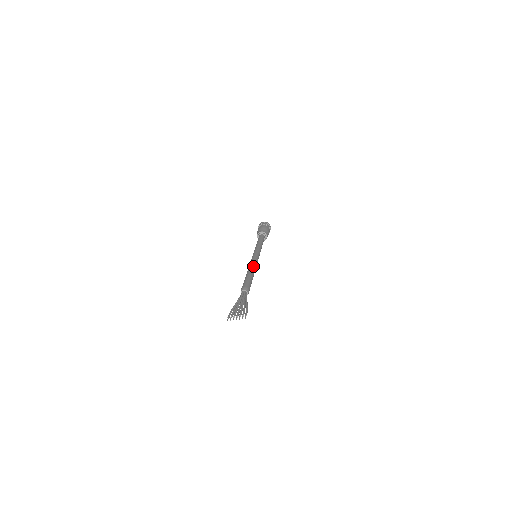
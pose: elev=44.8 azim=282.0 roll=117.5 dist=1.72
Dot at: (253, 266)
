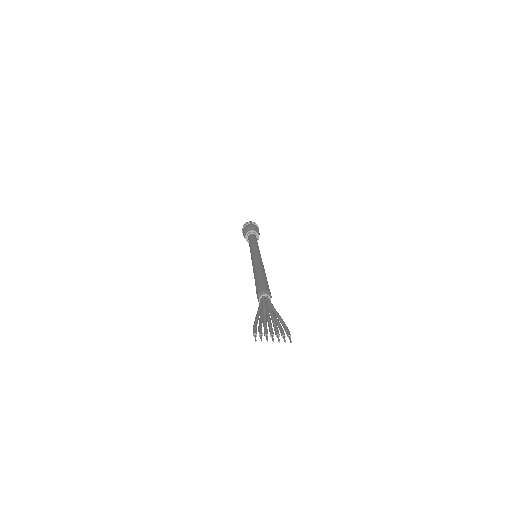
Dot at: (262, 265)
